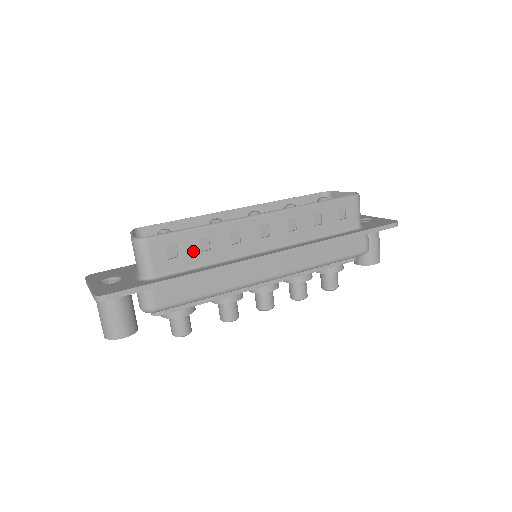
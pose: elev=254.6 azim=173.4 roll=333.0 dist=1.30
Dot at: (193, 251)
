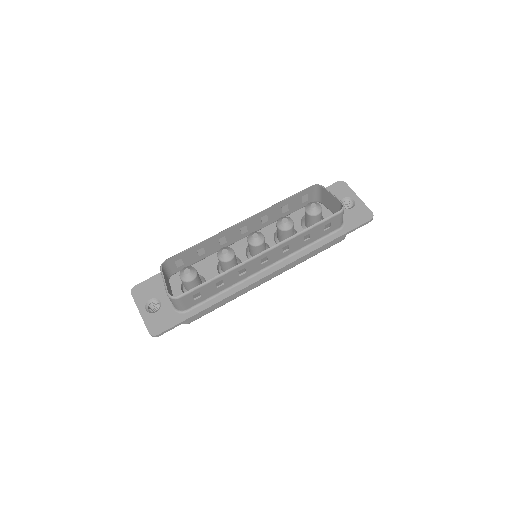
Dot at: (212, 290)
